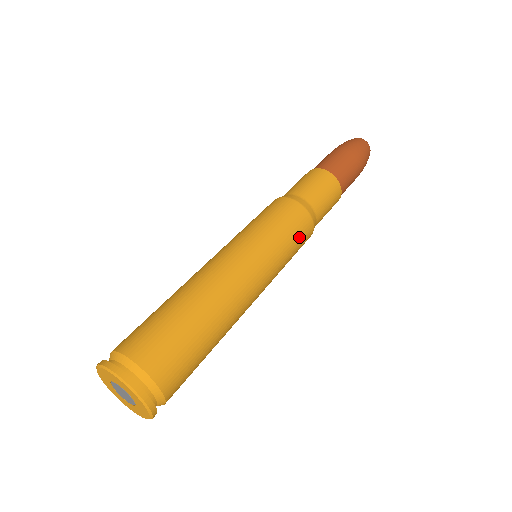
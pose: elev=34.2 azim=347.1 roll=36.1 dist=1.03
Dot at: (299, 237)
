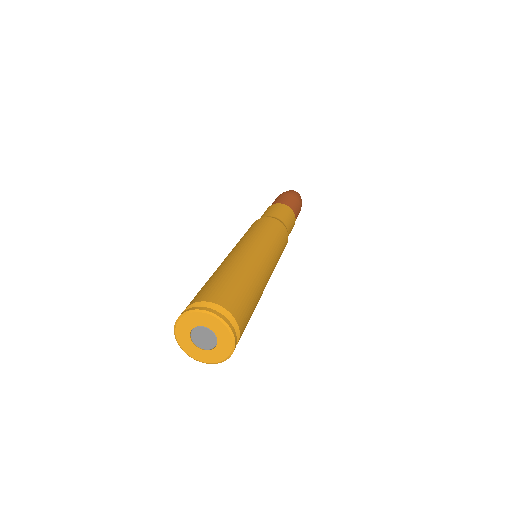
Dot at: (272, 227)
